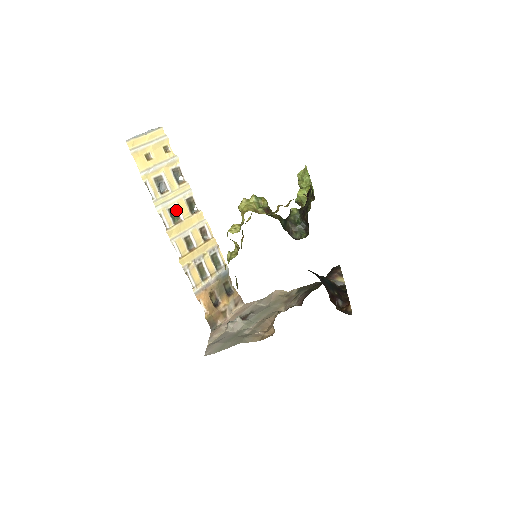
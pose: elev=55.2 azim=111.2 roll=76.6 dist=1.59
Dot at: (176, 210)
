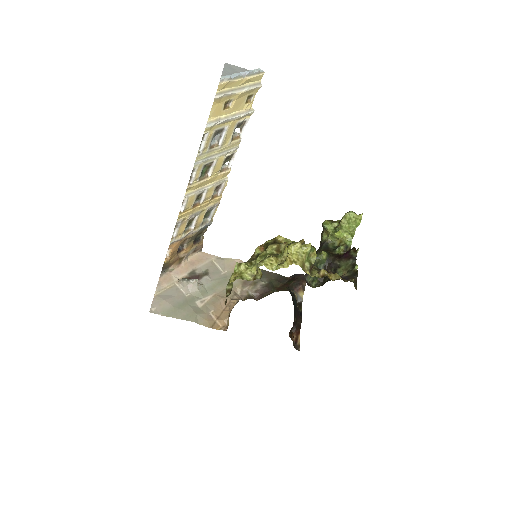
Dot at: (210, 165)
